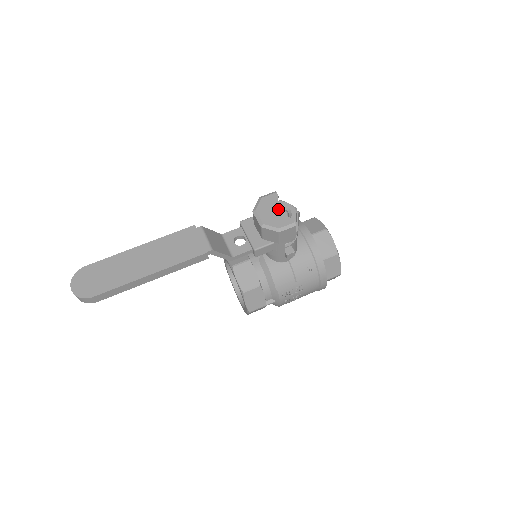
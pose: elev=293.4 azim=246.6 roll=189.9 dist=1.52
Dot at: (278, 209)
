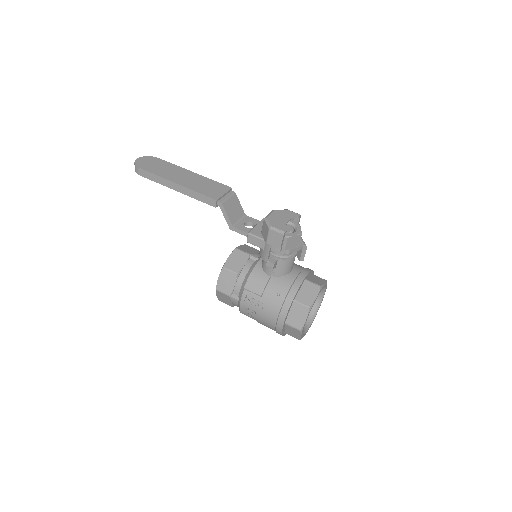
Dot at: (287, 220)
